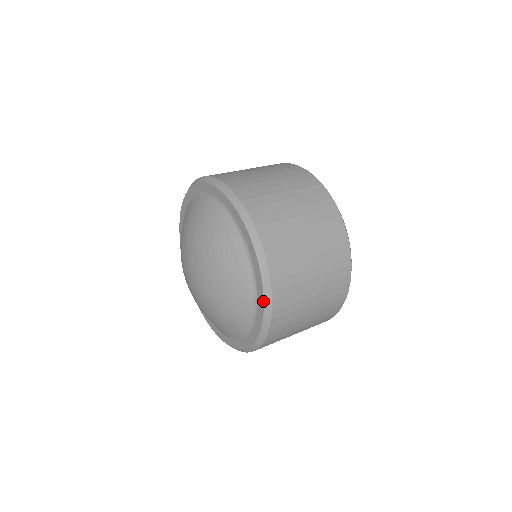
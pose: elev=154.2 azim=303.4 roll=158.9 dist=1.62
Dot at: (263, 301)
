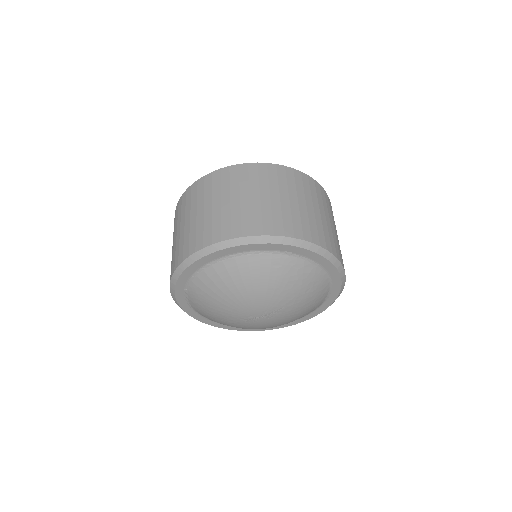
Dot at: occluded
